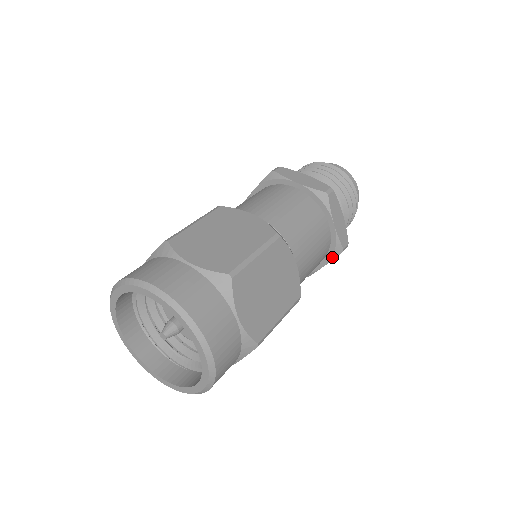
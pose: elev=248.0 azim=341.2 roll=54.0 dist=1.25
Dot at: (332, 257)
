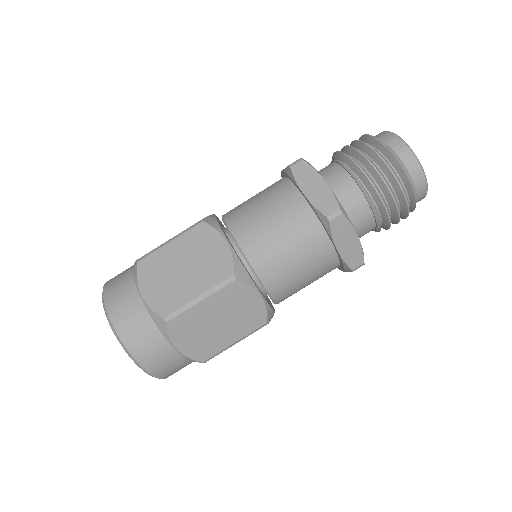
Dot at: (344, 270)
